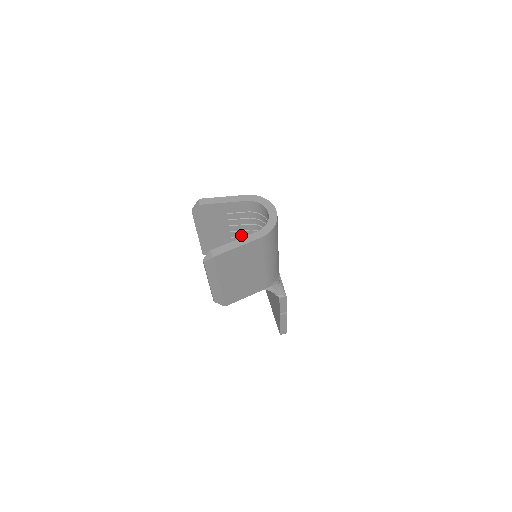
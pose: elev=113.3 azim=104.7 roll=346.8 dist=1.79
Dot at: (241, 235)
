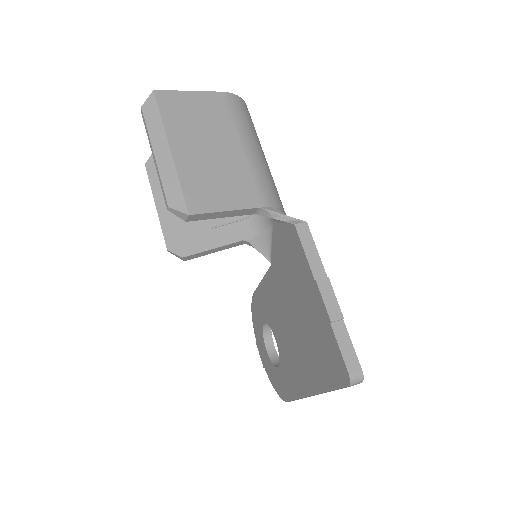
Dot at: occluded
